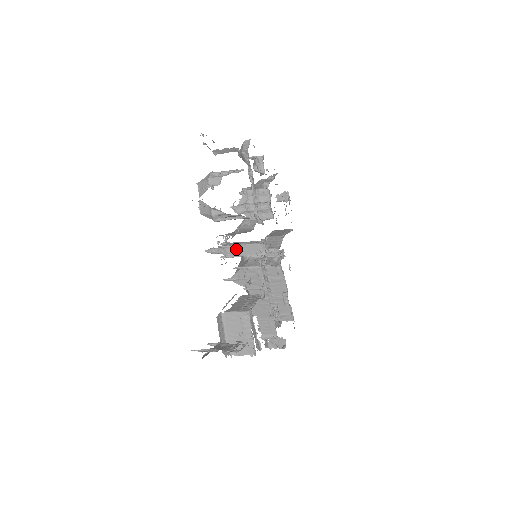
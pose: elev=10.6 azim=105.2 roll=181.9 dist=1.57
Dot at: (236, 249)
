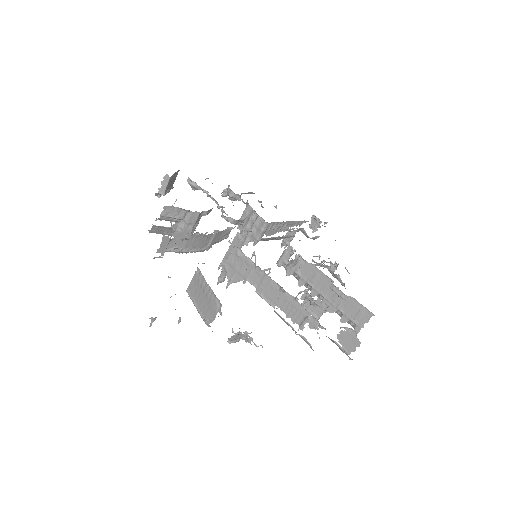
Dot at: occluded
